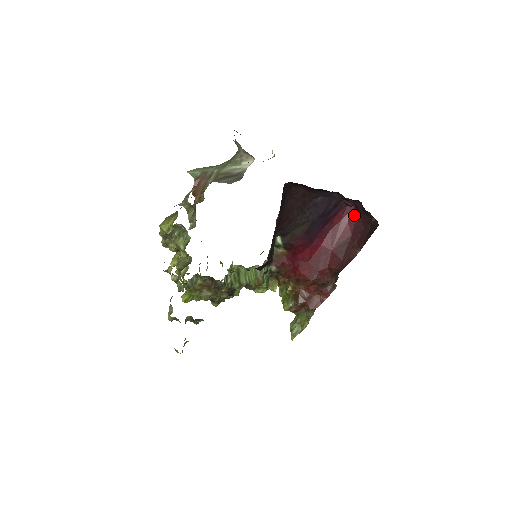
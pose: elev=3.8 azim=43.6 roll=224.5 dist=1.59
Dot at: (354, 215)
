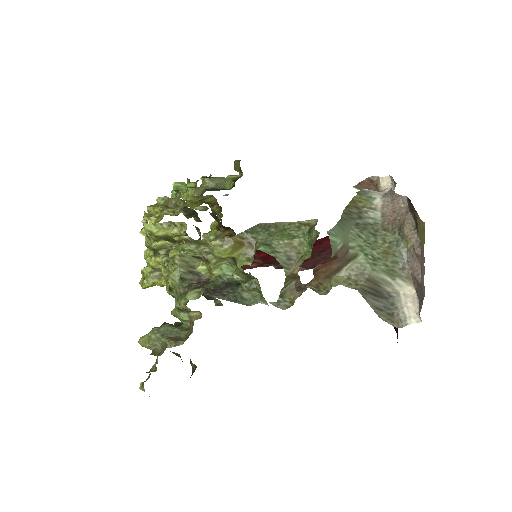
Dot at: occluded
